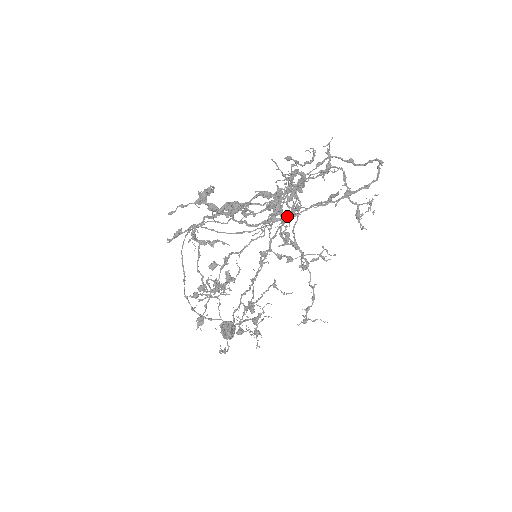
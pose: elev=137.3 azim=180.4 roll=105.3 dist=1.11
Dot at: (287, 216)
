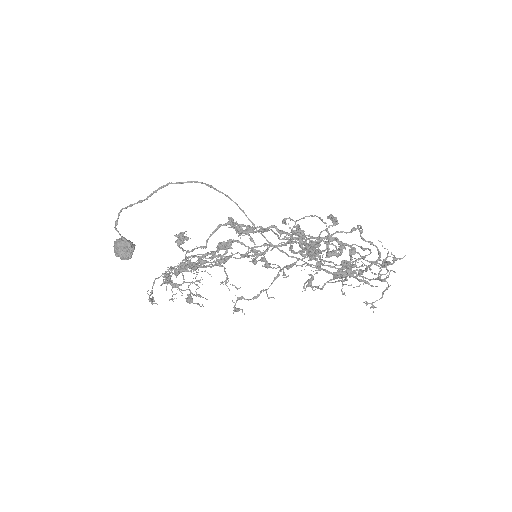
Dot at: (327, 270)
